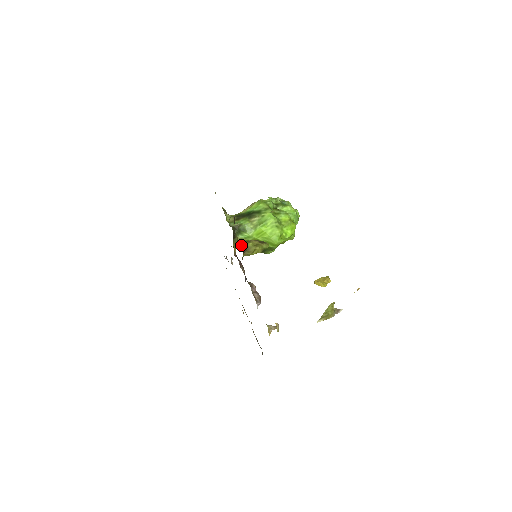
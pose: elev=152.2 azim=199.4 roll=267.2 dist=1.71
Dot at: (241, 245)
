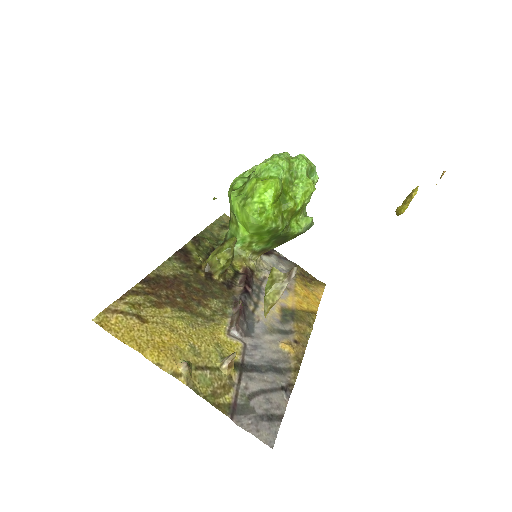
Dot at: (202, 266)
